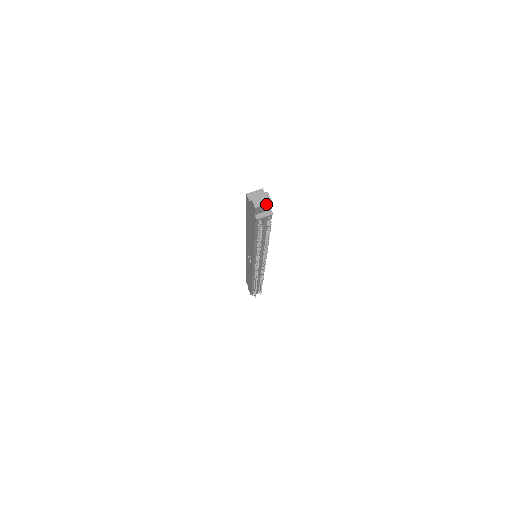
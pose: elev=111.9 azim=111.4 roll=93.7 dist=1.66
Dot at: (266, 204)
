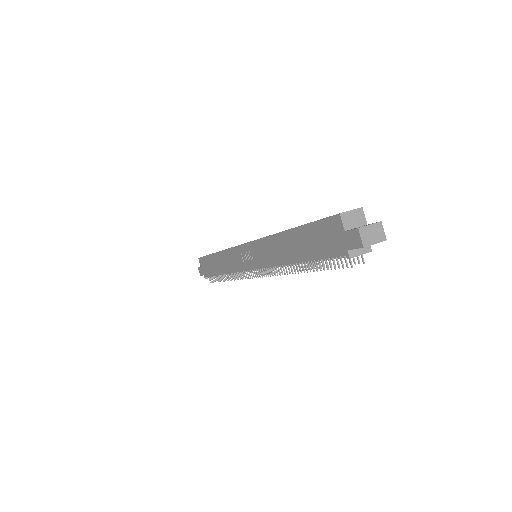
Dot at: (378, 242)
